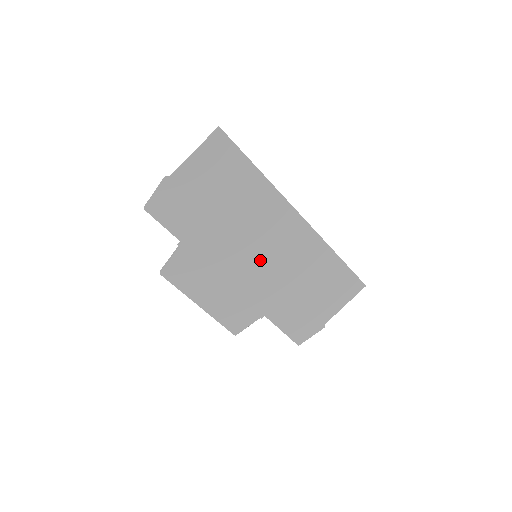
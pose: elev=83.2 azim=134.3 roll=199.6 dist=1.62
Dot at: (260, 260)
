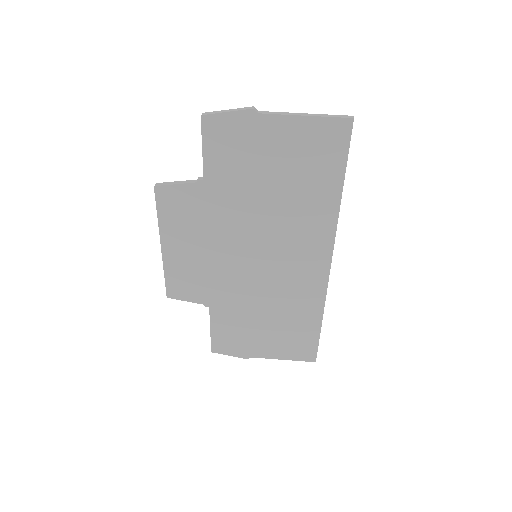
Dot at: (256, 263)
